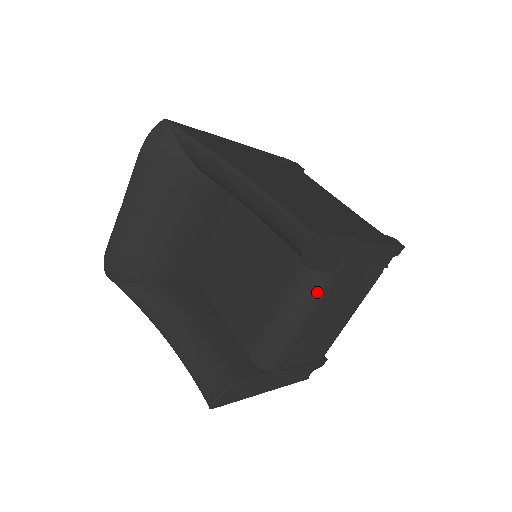
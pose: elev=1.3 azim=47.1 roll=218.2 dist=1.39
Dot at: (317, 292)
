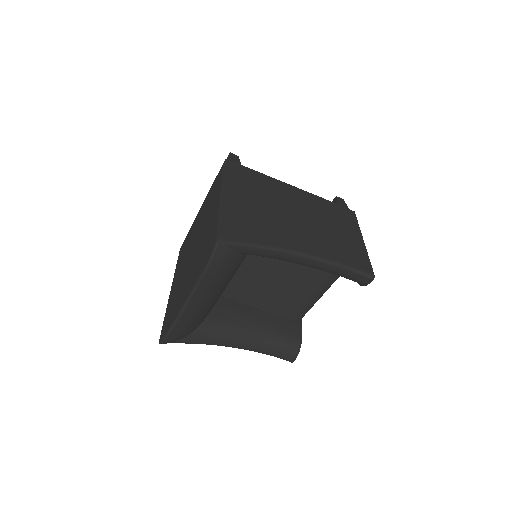
Dot at: (339, 276)
